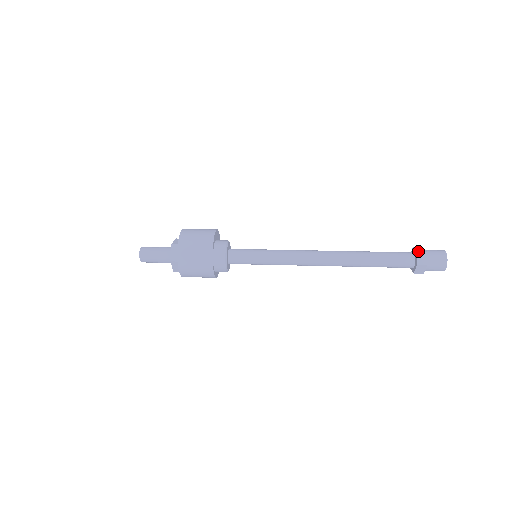
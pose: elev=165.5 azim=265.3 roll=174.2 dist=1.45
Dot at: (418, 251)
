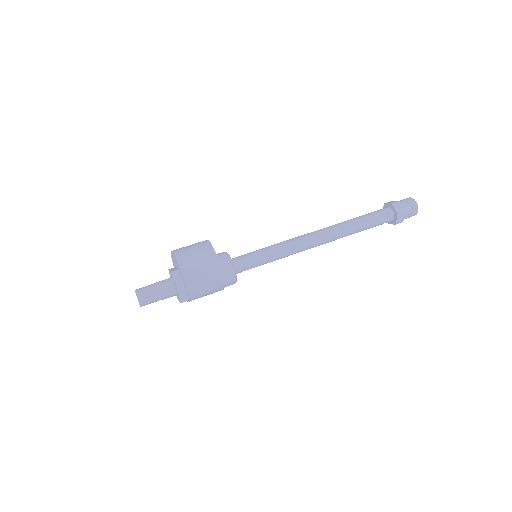
Dot at: (399, 213)
